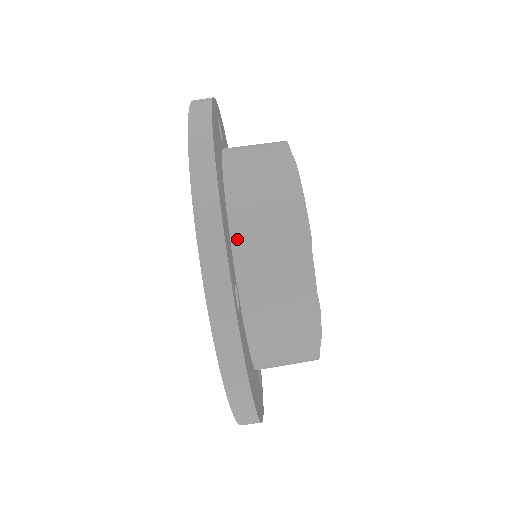
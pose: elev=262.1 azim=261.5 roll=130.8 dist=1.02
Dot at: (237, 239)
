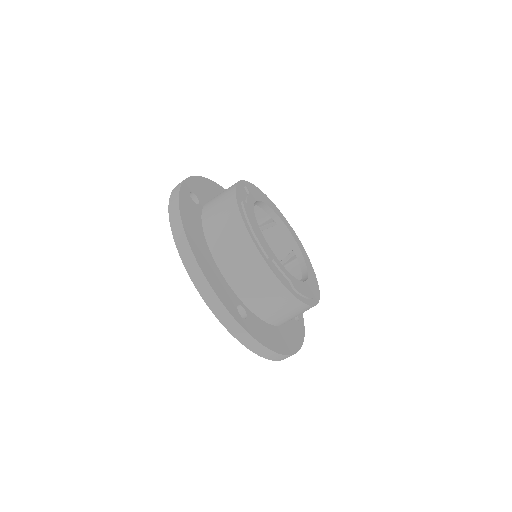
Dot at: (229, 279)
